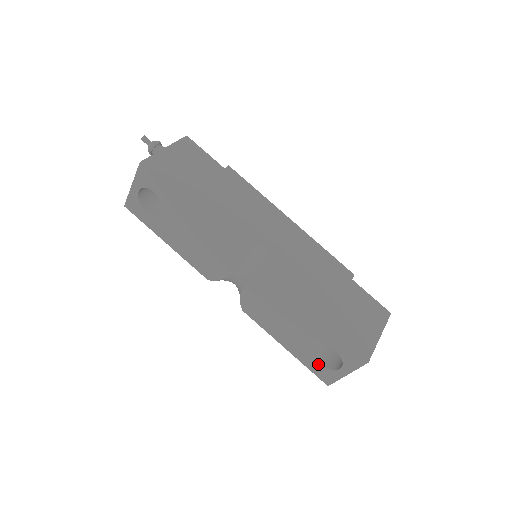
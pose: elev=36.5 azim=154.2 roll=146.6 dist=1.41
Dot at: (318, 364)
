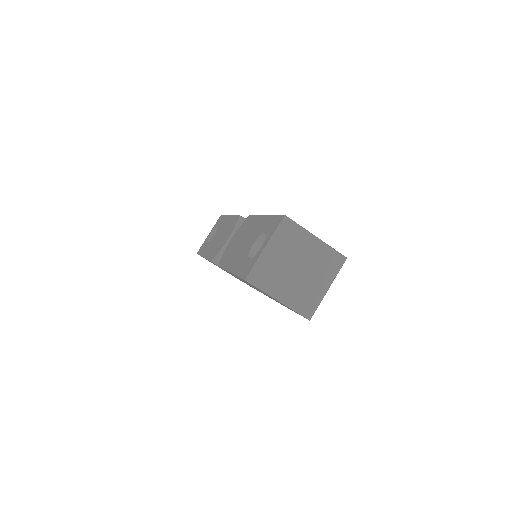
Dot at: (247, 261)
